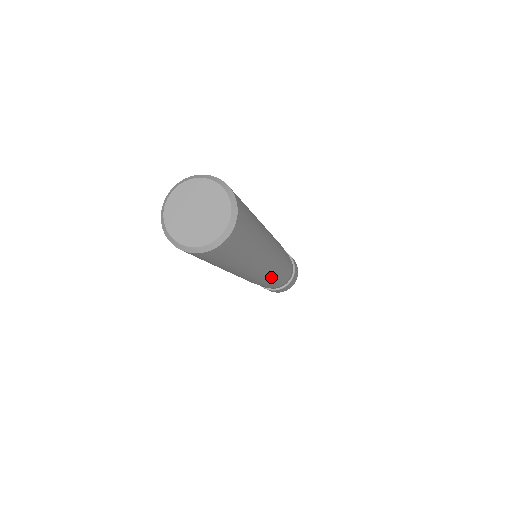
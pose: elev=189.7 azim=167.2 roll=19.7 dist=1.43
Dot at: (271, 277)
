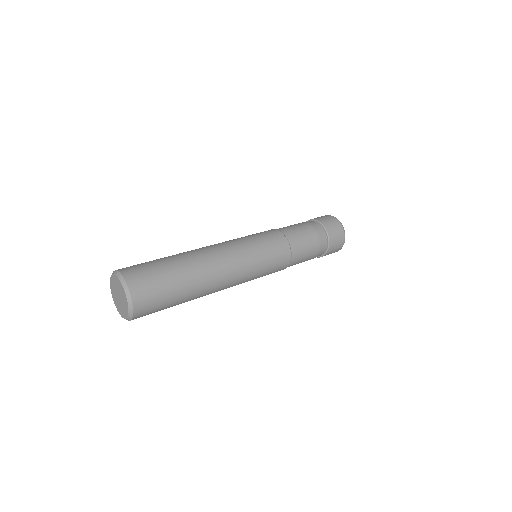
Dot at: (273, 263)
